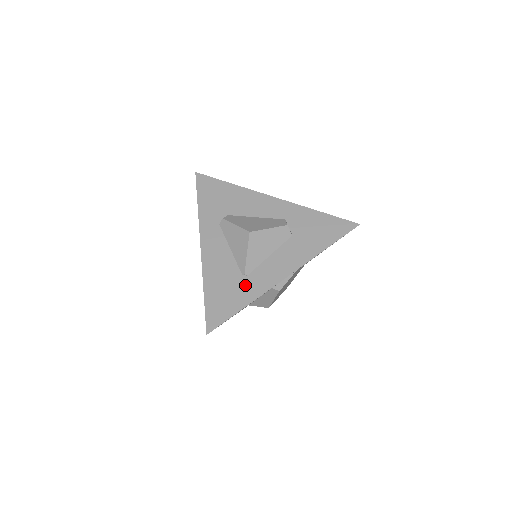
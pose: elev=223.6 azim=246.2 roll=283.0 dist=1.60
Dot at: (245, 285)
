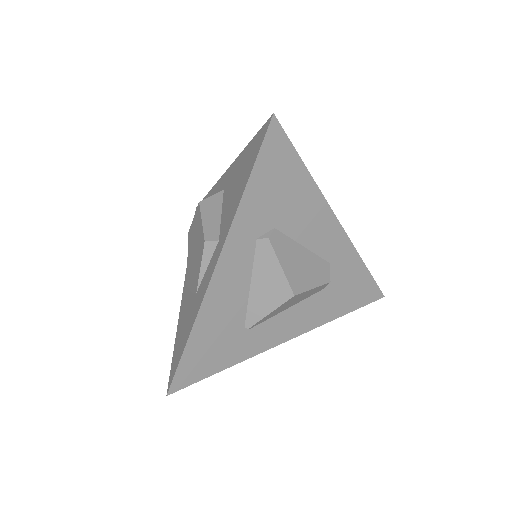
Dot at: (241, 341)
